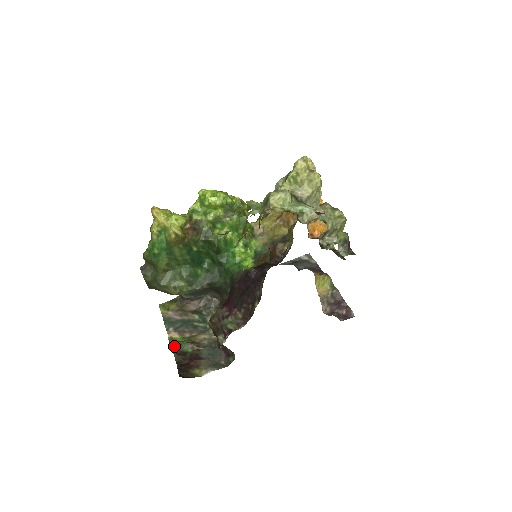
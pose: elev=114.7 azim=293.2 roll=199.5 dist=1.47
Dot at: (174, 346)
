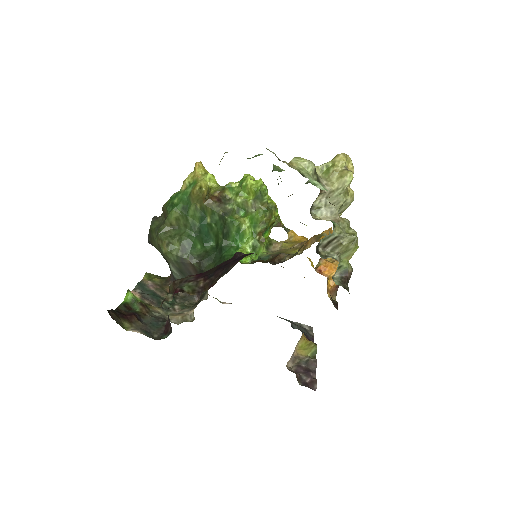
Dot at: (128, 298)
